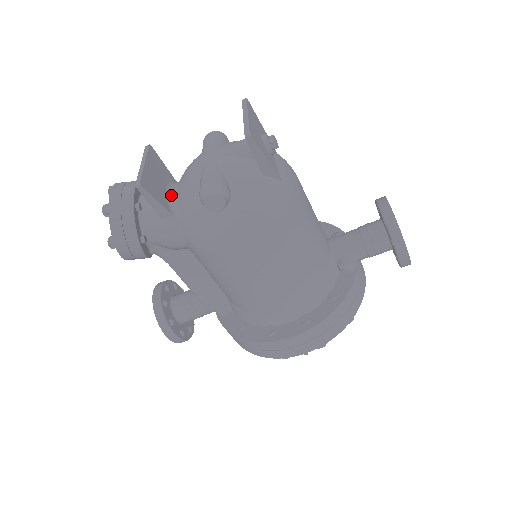
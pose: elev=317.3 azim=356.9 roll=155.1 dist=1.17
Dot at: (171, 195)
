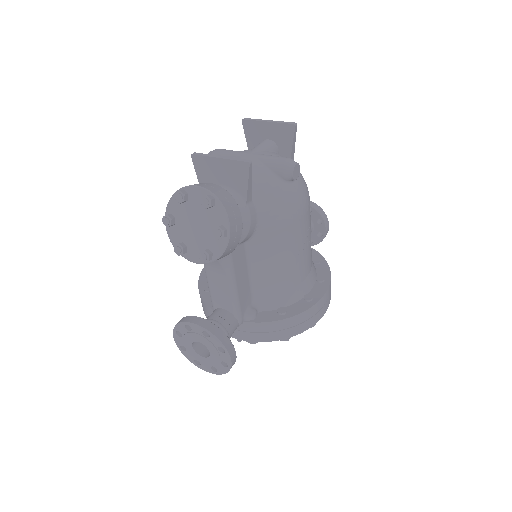
Dot at: occluded
